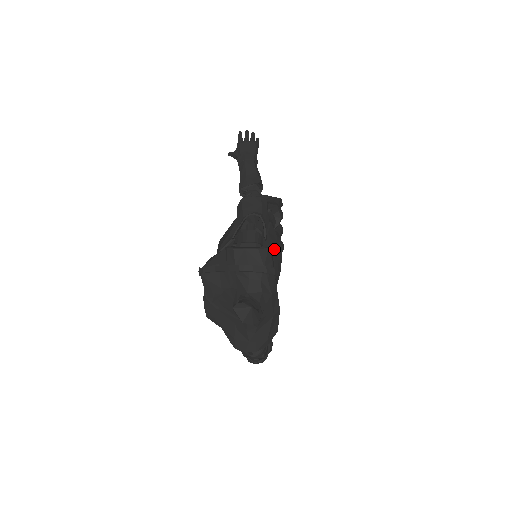
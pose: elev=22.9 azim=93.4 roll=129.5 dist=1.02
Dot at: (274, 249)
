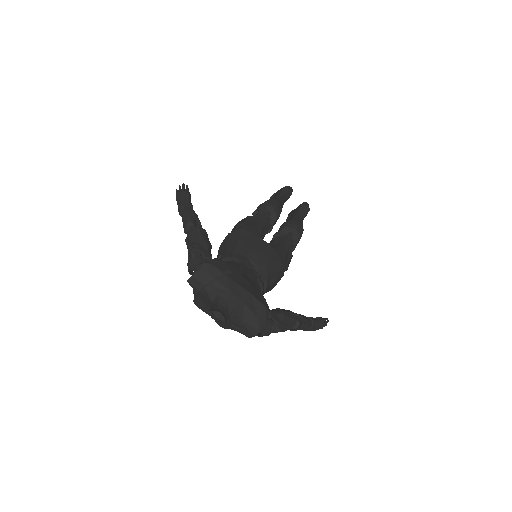
Dot at: (251, 246)
